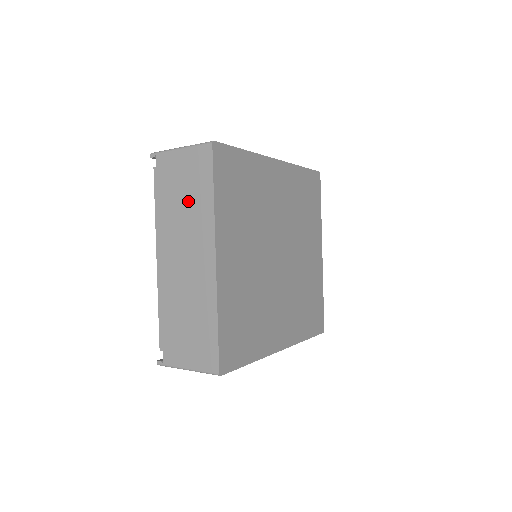
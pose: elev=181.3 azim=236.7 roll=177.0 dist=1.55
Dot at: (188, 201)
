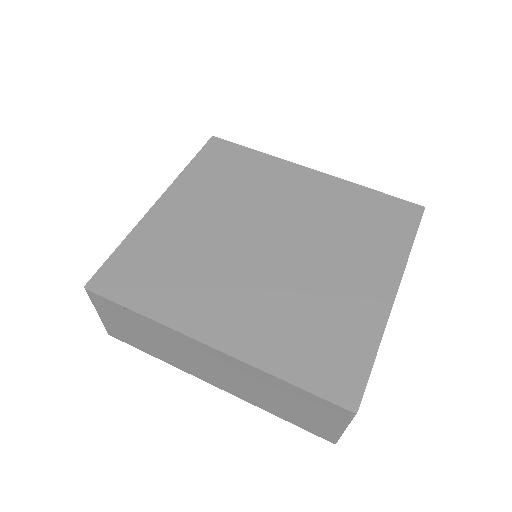
Dot at: occluded
